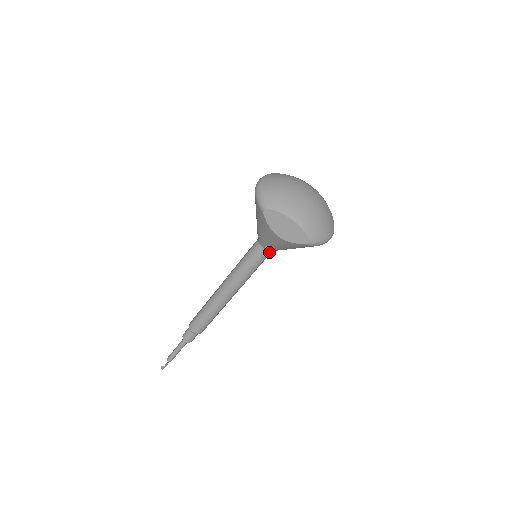
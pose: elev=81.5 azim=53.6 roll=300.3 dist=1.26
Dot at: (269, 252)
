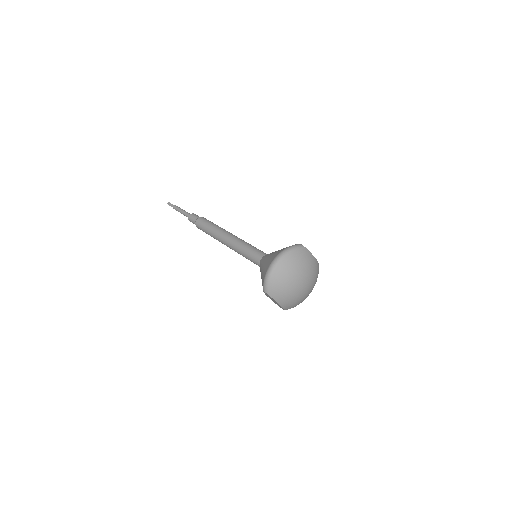
Dot at: occluded
